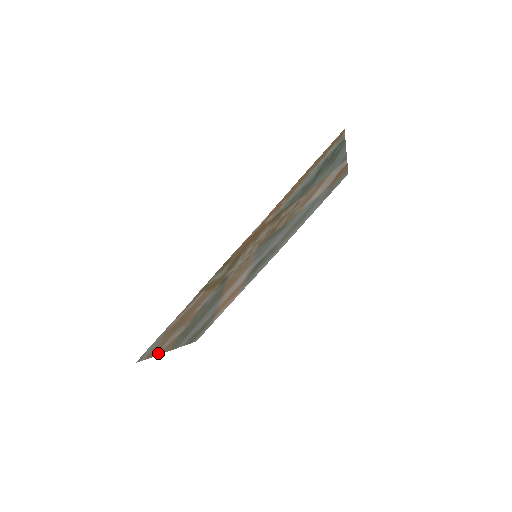
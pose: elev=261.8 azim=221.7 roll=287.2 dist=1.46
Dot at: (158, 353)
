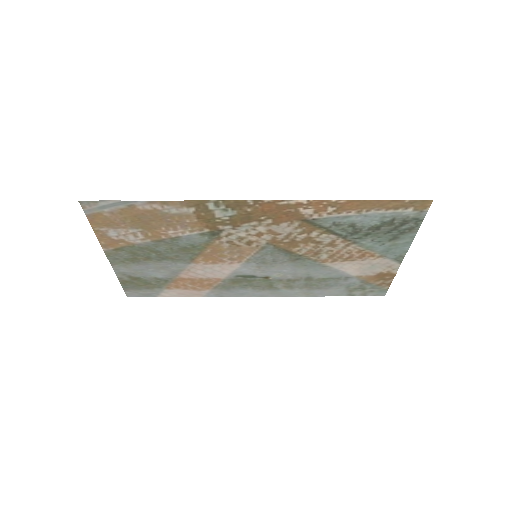
Dot at: (99, 233)
